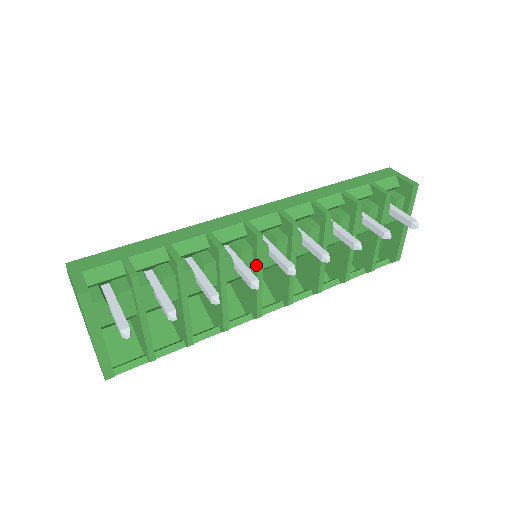
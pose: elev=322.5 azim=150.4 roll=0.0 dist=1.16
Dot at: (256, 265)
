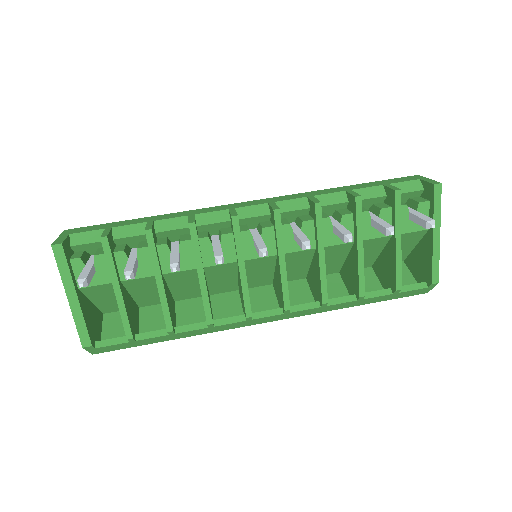
Dot at: (236, 251)
